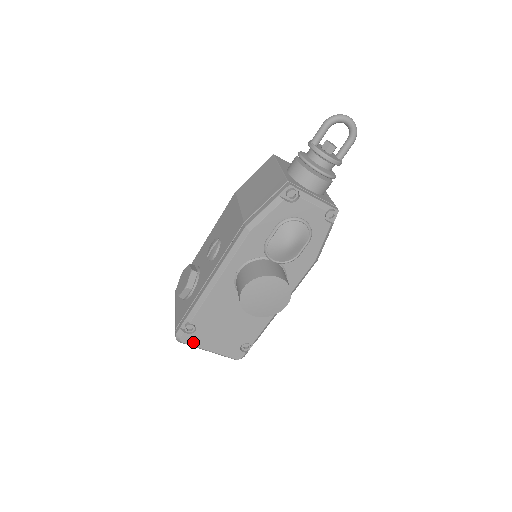
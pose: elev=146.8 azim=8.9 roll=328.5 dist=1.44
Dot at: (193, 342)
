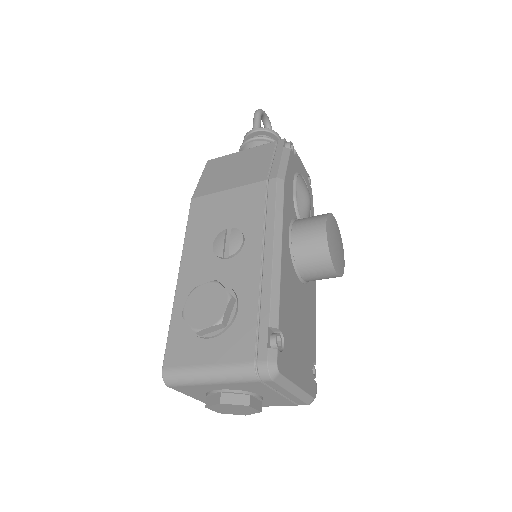
Dot at: (286, 370)
